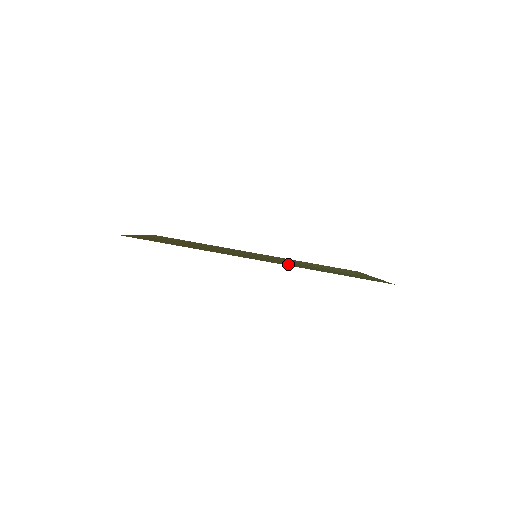
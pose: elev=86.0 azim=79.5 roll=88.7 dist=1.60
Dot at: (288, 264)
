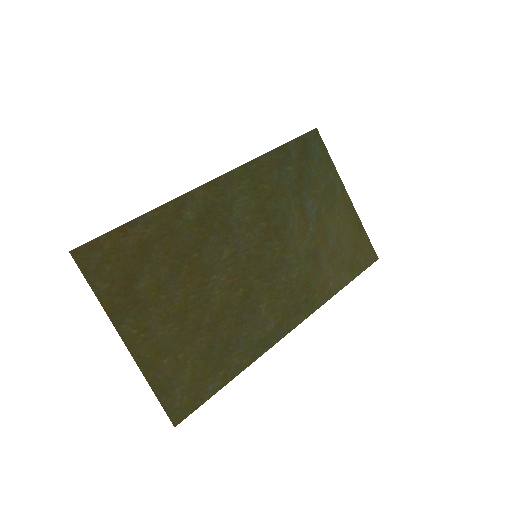
Dot at: (252, 185)
